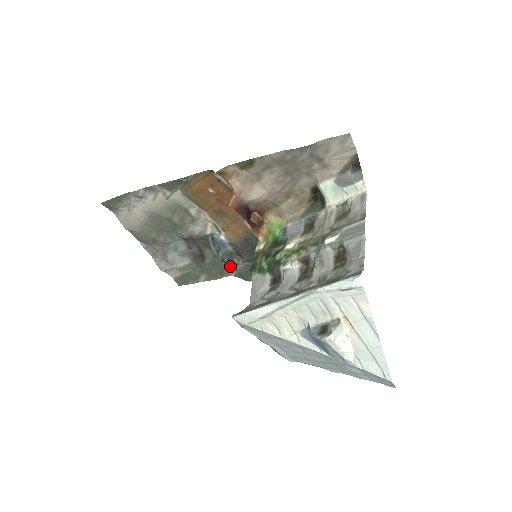
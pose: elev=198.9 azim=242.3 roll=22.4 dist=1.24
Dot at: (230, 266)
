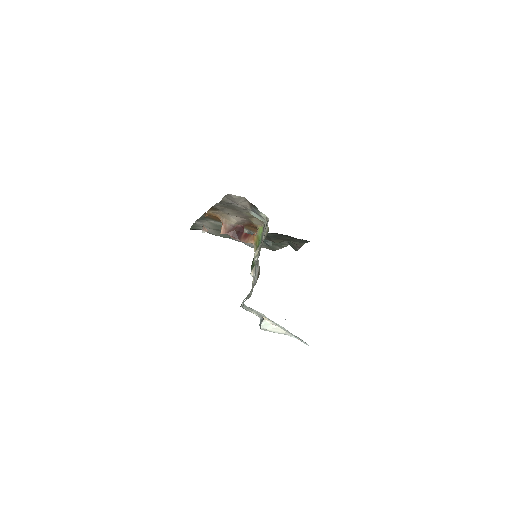
Dot at: occluded
